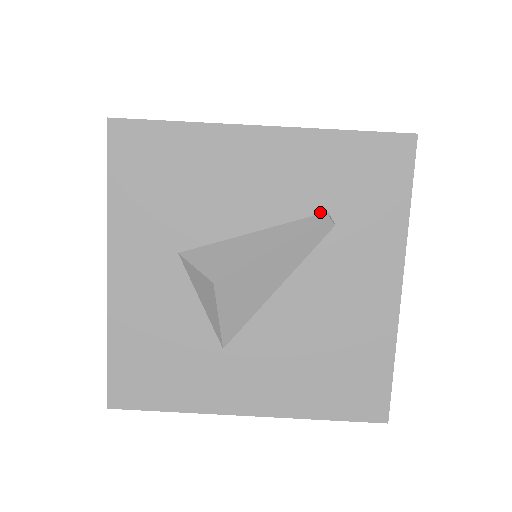
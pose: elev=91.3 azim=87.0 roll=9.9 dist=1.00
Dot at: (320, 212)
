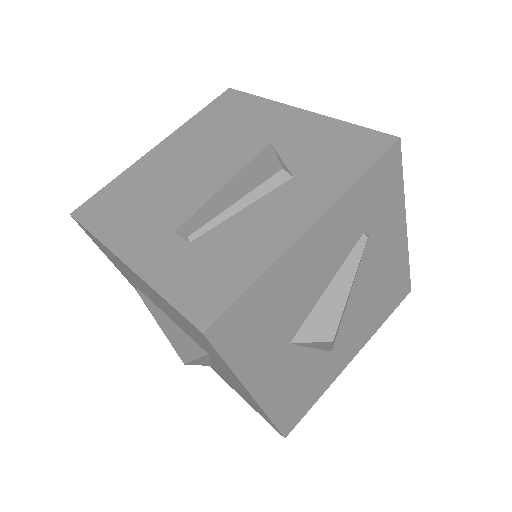
Dot at: (359, 238)
